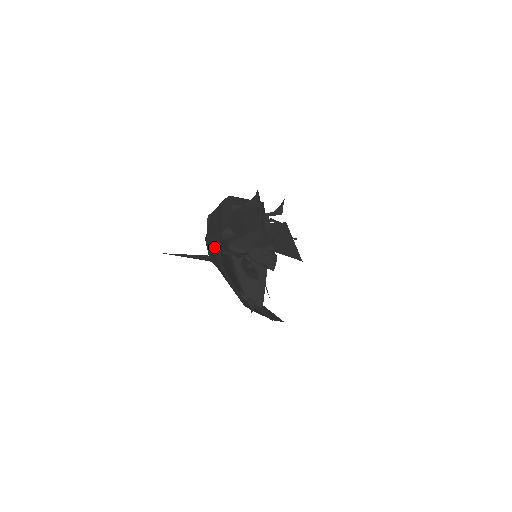
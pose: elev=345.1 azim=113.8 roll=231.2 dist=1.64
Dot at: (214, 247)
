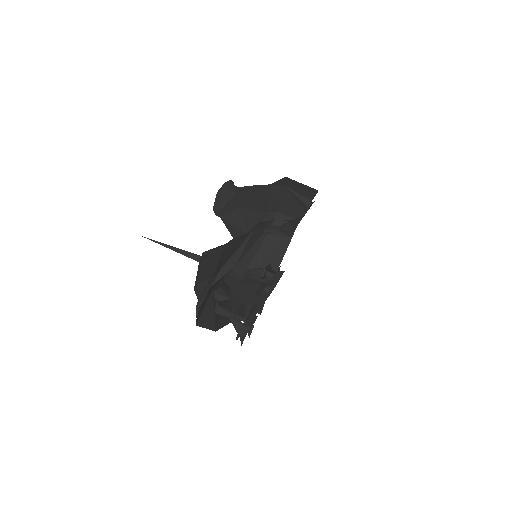
Dot at: (206, 322)
